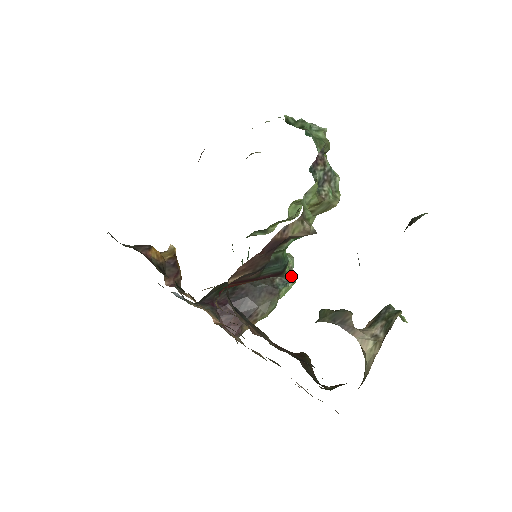
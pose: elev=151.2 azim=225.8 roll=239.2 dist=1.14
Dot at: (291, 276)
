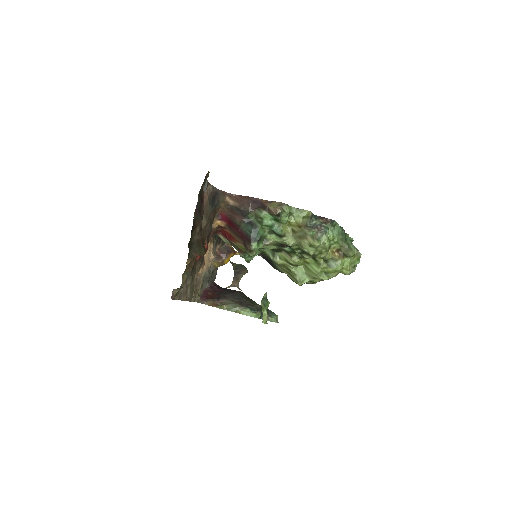
Dot at: occluded
